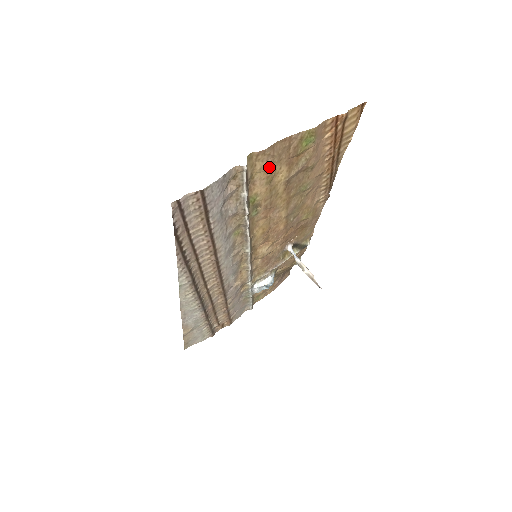
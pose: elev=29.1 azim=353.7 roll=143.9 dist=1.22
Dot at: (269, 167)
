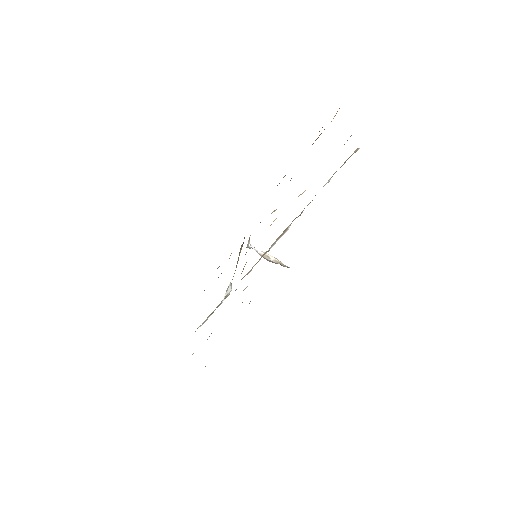
Dot at: occluded
